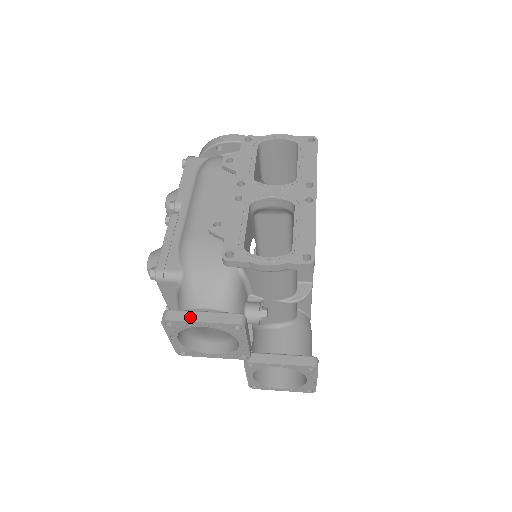
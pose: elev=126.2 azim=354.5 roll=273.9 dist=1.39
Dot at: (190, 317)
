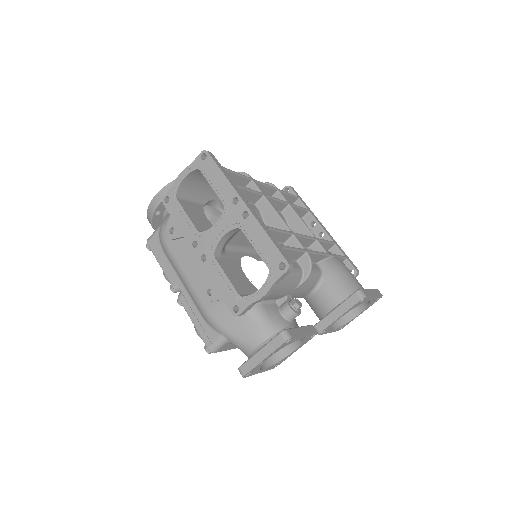
Dot at: (255, 362)
